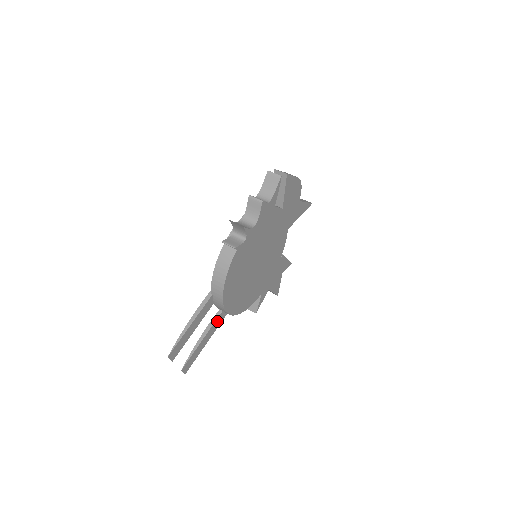
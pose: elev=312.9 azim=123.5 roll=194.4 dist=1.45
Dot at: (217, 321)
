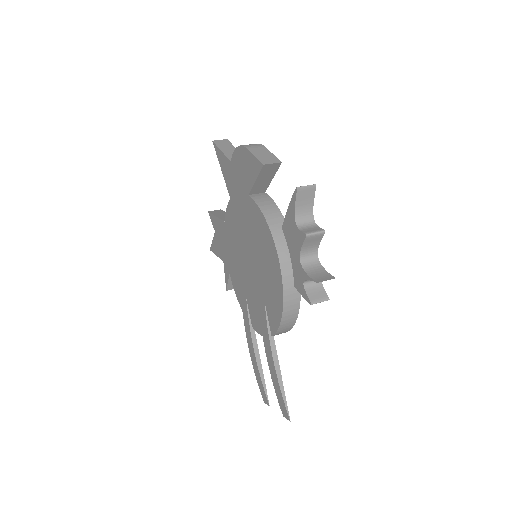
Dot at: (254, 339)
